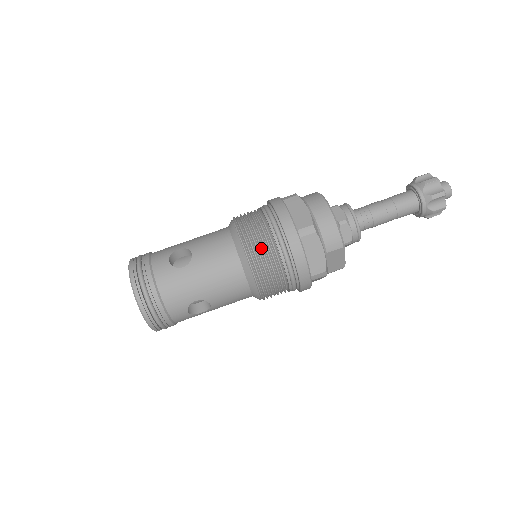
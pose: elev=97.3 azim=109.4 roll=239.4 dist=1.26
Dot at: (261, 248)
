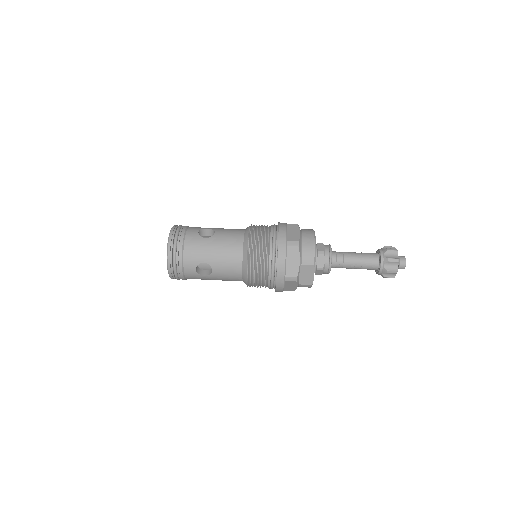
Dot at: (259, 244)
